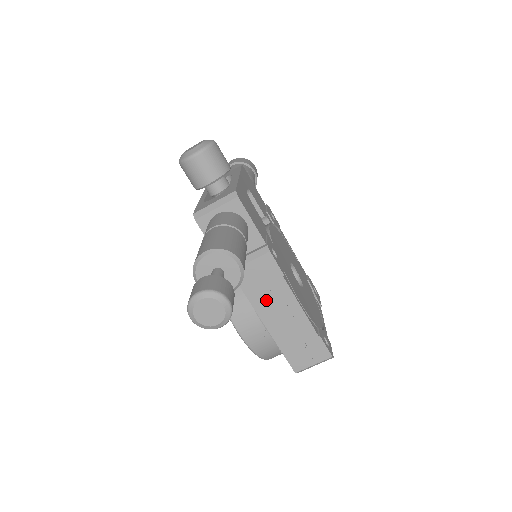
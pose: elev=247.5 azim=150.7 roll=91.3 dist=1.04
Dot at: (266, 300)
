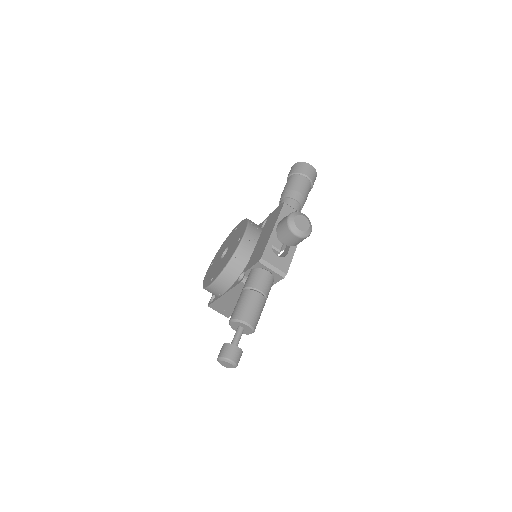
Dot at: (237, 295)
